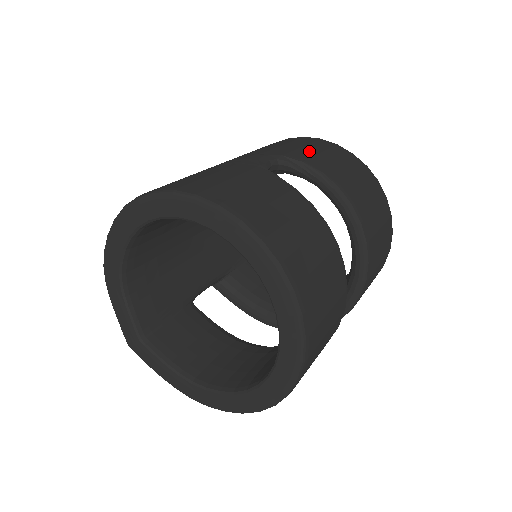
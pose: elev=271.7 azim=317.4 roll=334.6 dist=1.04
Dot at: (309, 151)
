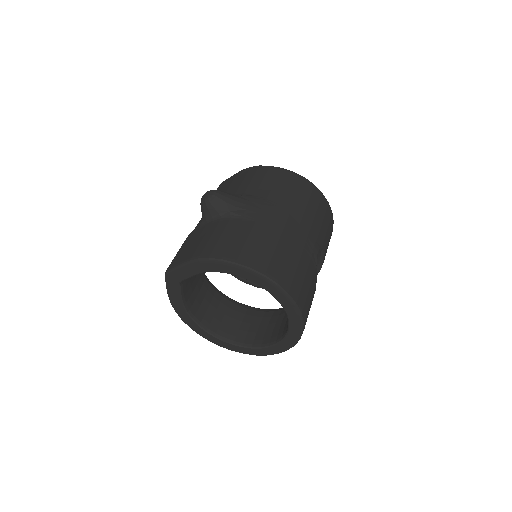
Dot at: (327, 238)
